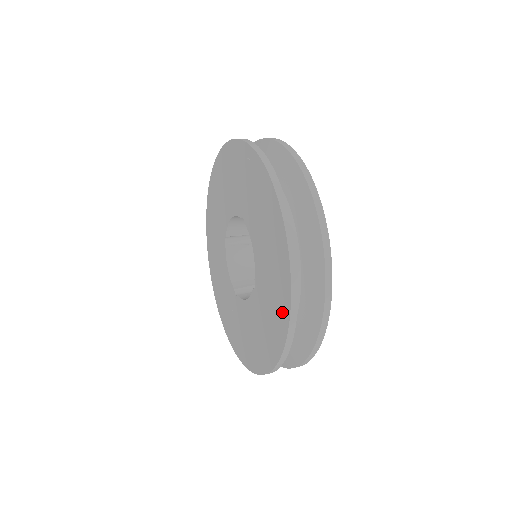
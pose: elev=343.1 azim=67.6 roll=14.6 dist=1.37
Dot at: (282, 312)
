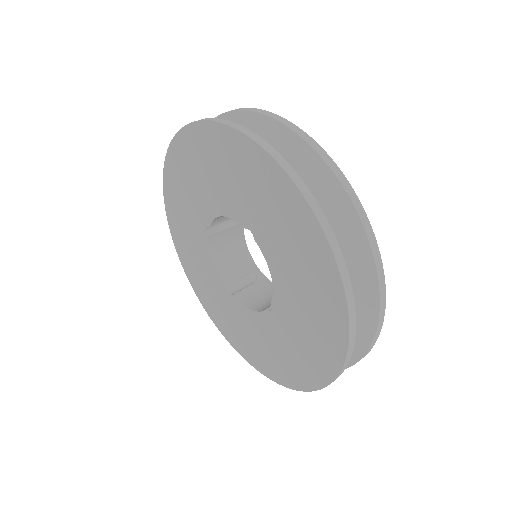
Dot at: (324, 363)
